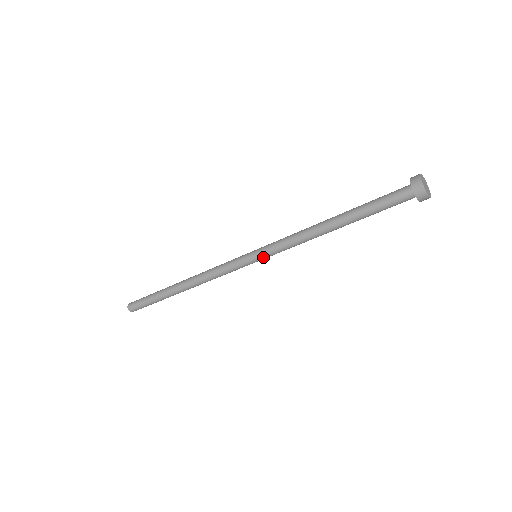
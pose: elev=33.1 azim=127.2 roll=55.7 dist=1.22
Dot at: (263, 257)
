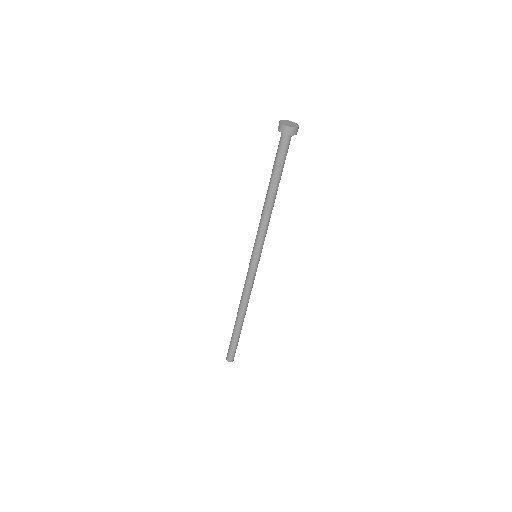
Dot at: (254, 251)
